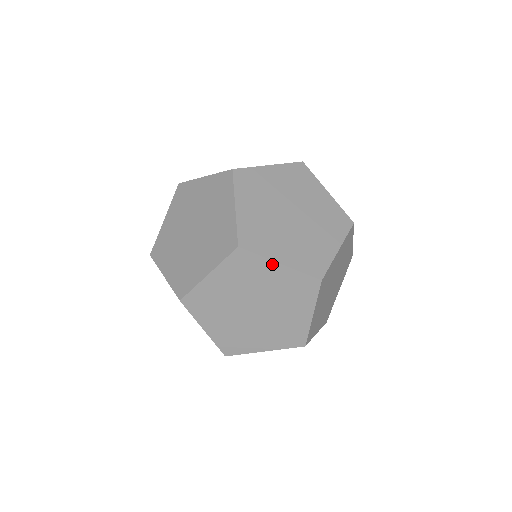
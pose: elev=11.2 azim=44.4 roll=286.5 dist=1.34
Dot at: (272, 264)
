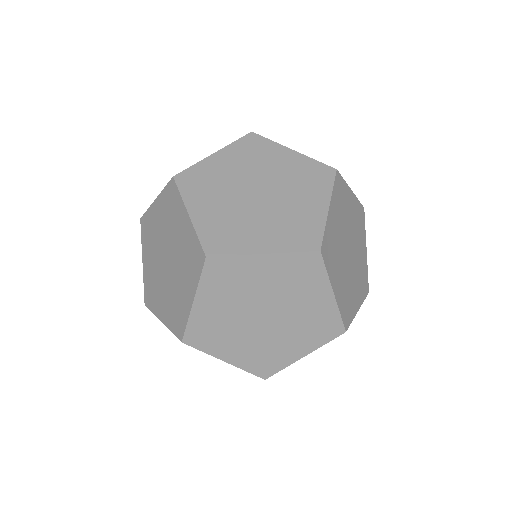
Dot at: (254, 259)
